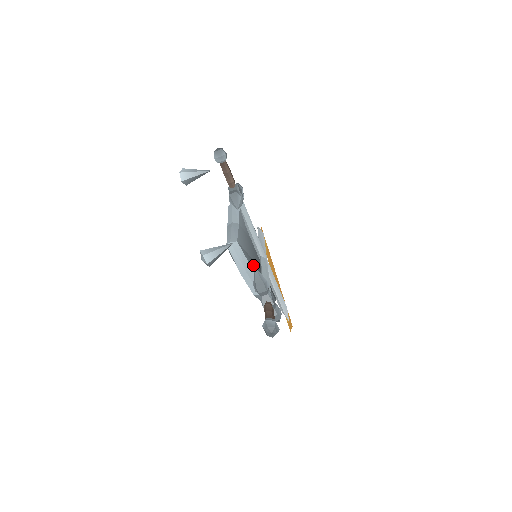
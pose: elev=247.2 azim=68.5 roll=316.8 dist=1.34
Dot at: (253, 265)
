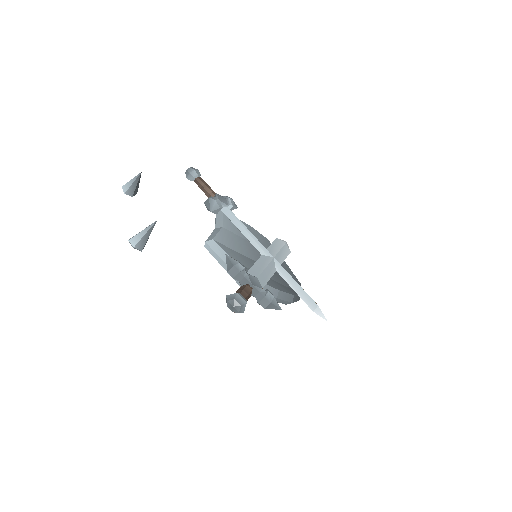
Dot at: (248, 263)
